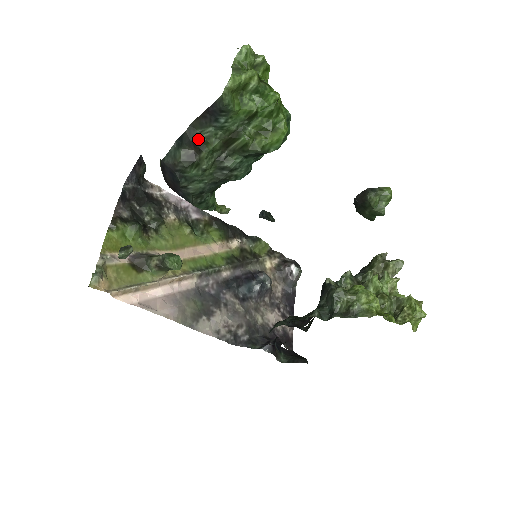
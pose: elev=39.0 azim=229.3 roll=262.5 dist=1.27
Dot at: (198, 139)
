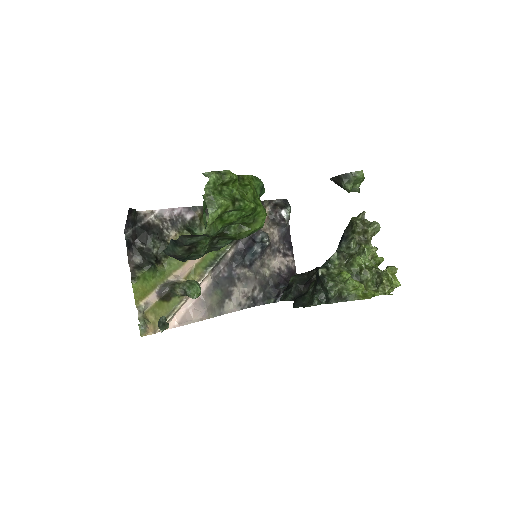
Dot at: (191, 242)
